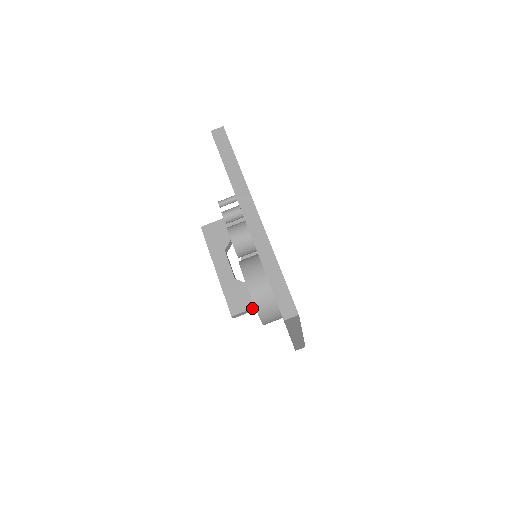
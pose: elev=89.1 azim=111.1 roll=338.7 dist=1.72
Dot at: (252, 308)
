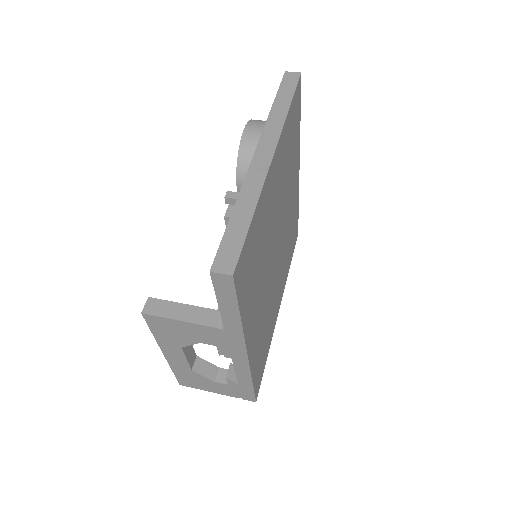
Dot at: (186, 305)
